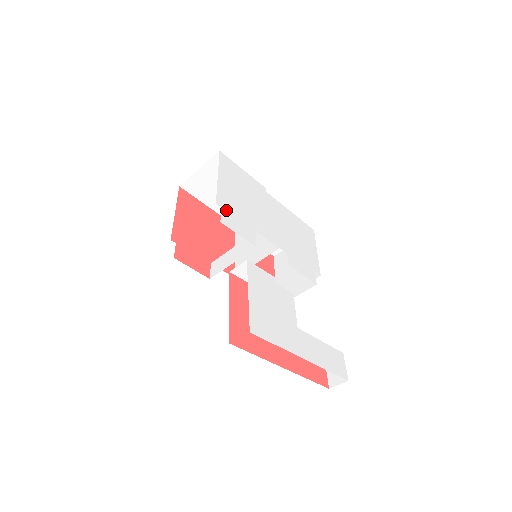
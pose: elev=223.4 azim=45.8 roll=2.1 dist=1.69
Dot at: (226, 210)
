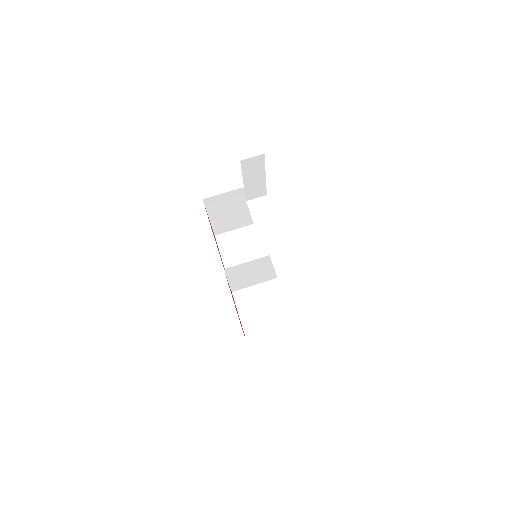
Dot at: occluded
